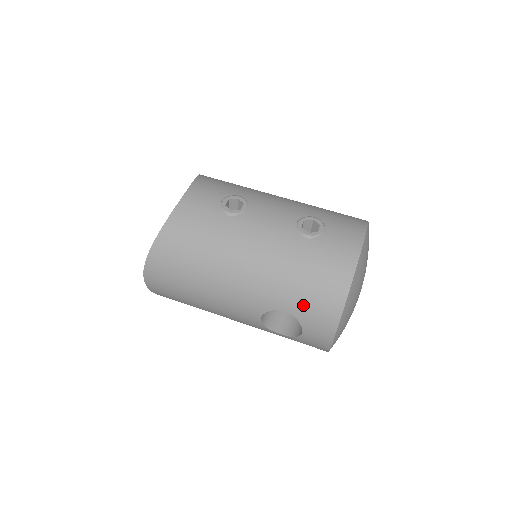
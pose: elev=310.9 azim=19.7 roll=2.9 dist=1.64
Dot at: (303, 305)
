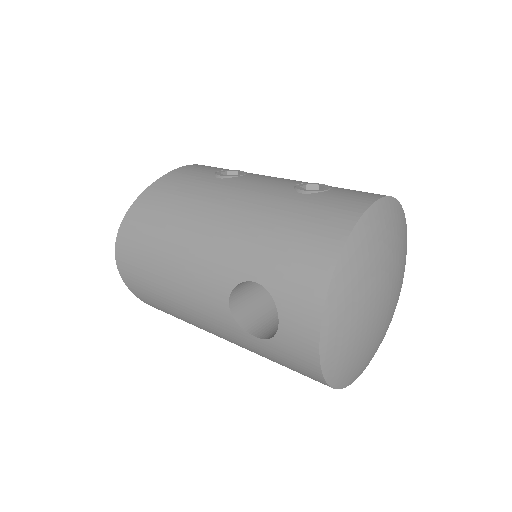
Dot at: (280, 269)
